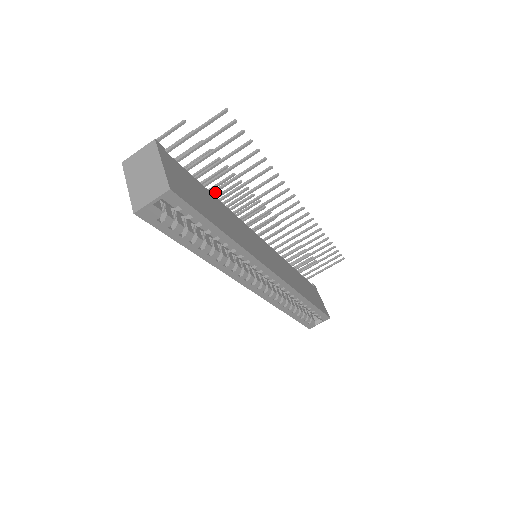
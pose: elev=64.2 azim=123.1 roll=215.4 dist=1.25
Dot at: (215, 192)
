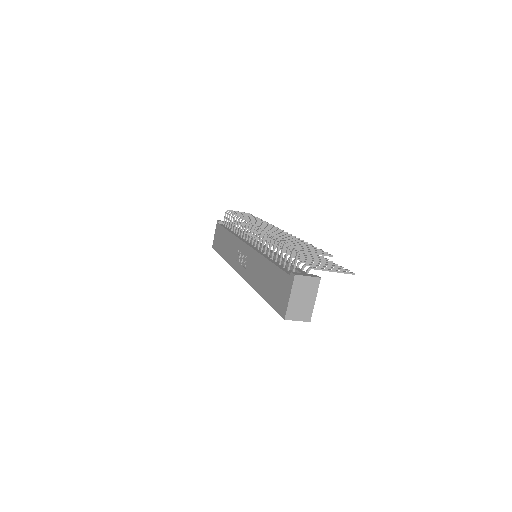
Dot at: occluded
